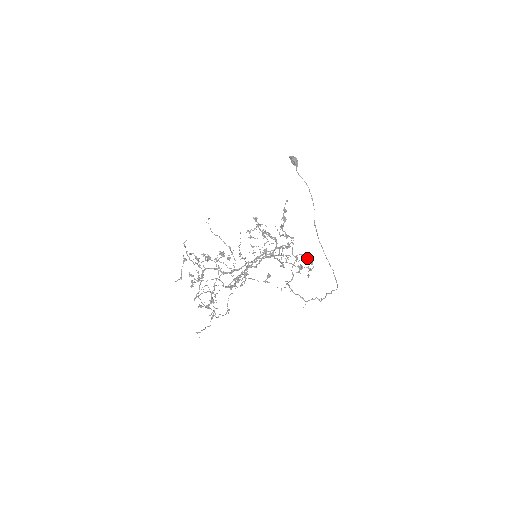
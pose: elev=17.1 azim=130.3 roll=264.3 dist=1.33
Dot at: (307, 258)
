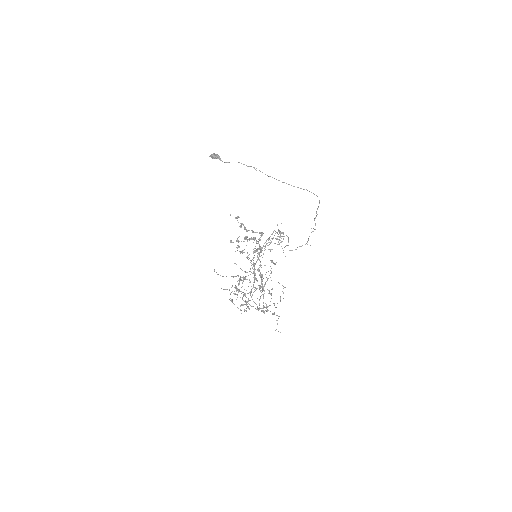
Dot at: occluded
